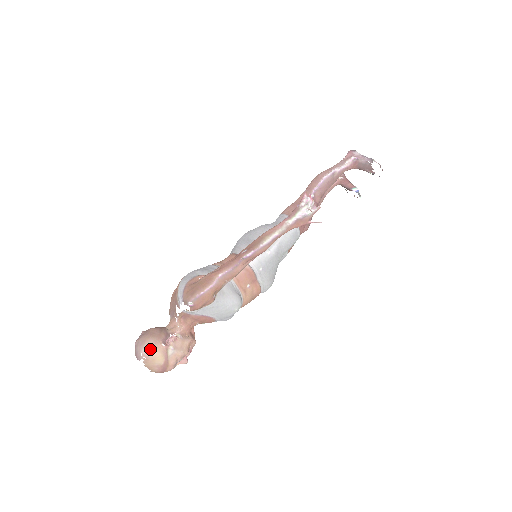
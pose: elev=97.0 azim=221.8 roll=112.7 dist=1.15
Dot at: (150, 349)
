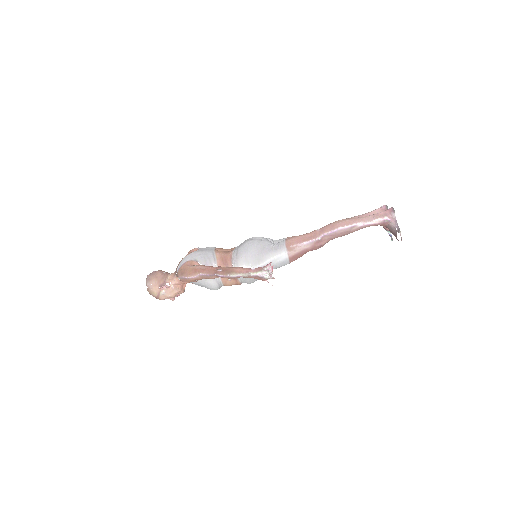
Dot at: (151, 286)
